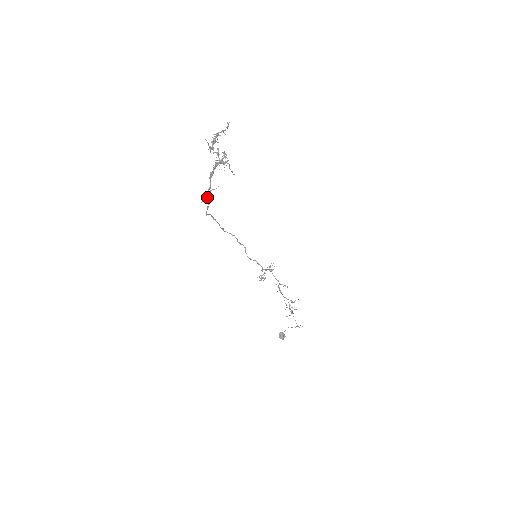
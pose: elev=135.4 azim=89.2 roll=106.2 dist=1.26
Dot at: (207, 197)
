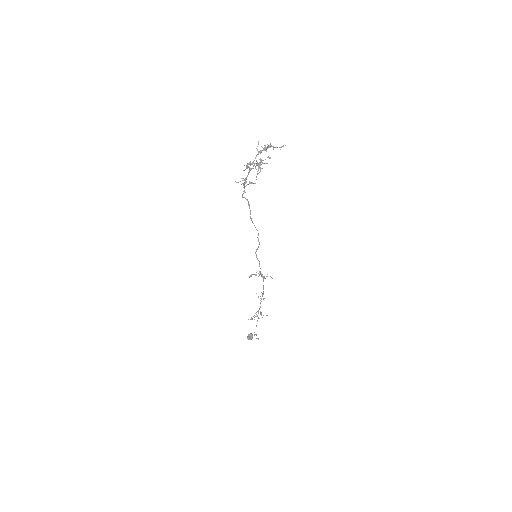
Dot at: (243, 183)
